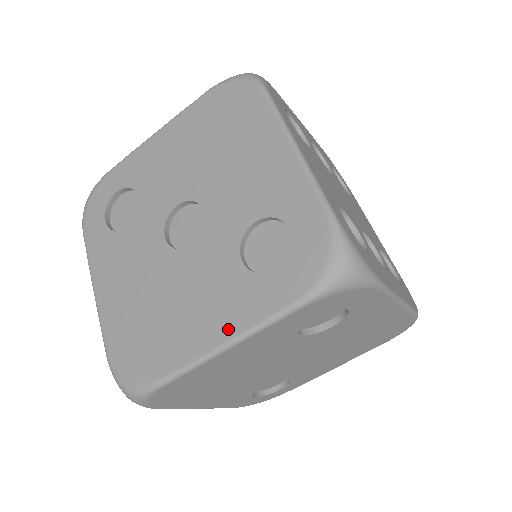
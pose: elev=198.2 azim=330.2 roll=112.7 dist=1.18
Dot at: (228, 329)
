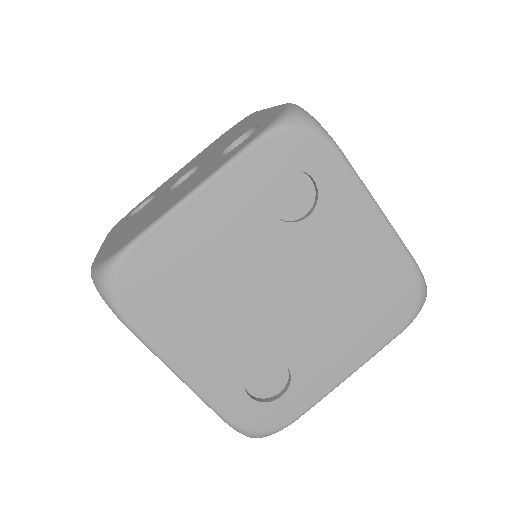
Dot at: (199, 182)
